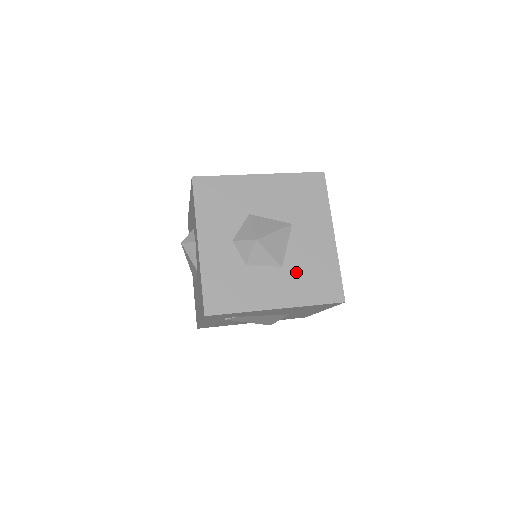
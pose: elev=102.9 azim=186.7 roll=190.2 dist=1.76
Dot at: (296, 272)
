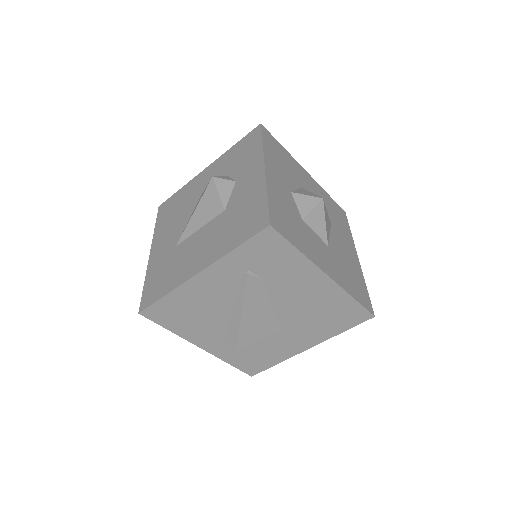
Dot at: (338, 260)
